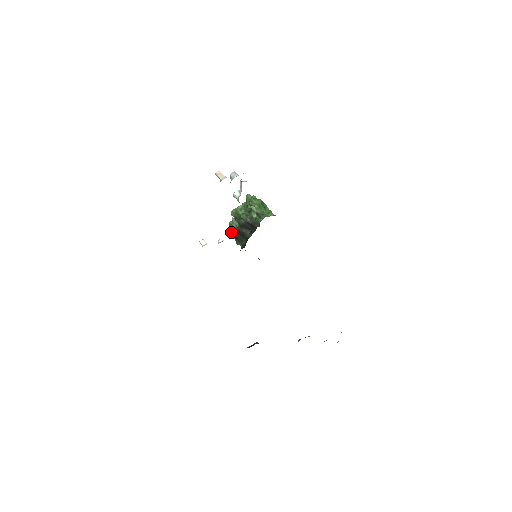
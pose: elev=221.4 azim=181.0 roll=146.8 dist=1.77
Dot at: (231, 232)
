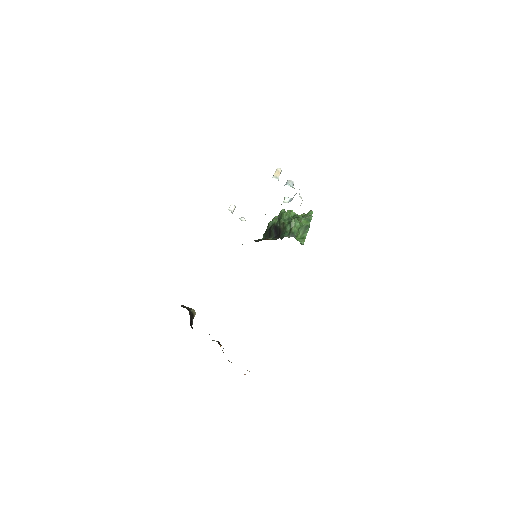
Dot at: occluded
